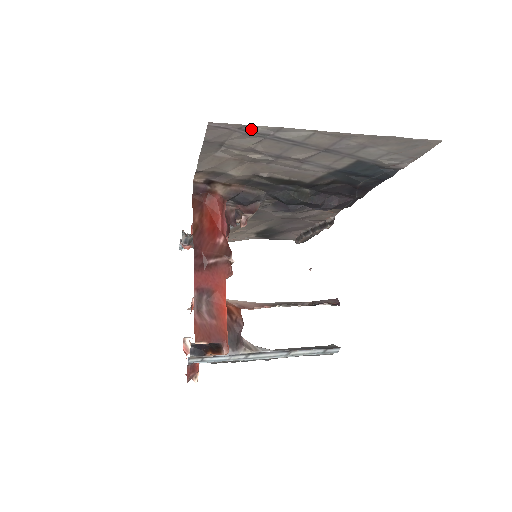
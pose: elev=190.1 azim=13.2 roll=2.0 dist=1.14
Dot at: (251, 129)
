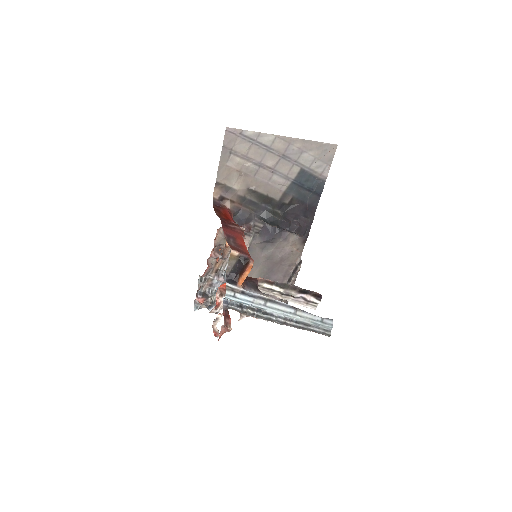
Dot at: (246, 133)
